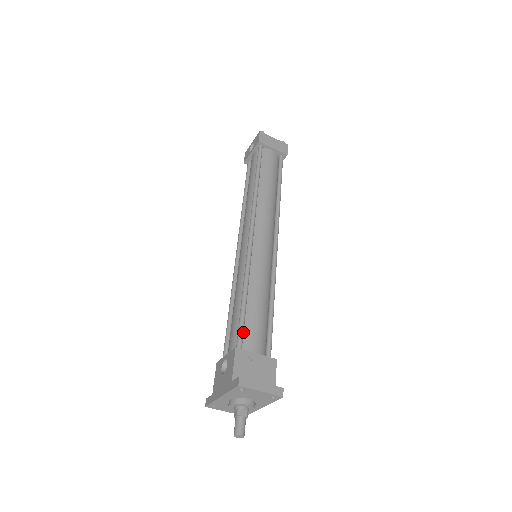
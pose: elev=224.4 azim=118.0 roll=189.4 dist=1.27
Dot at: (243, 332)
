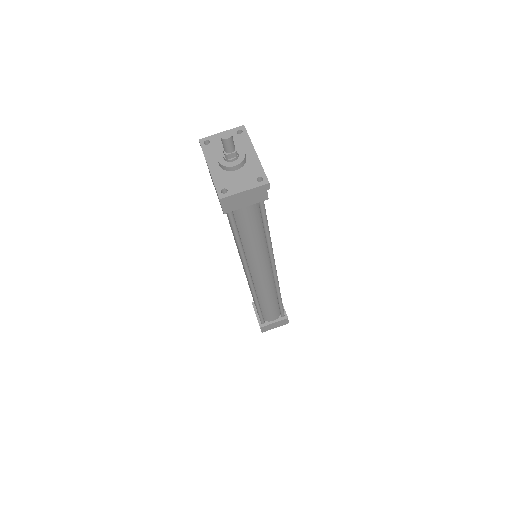
Dot at: occluded
